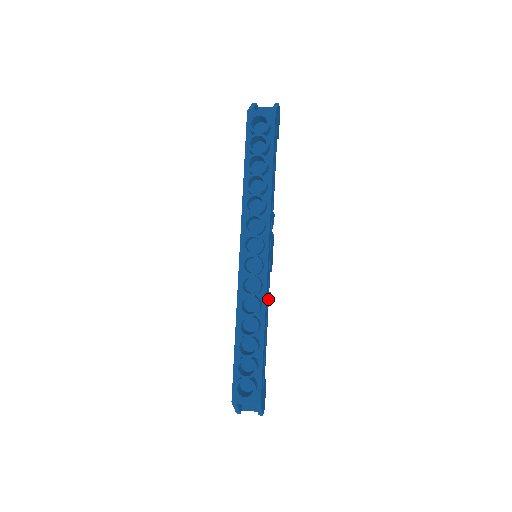
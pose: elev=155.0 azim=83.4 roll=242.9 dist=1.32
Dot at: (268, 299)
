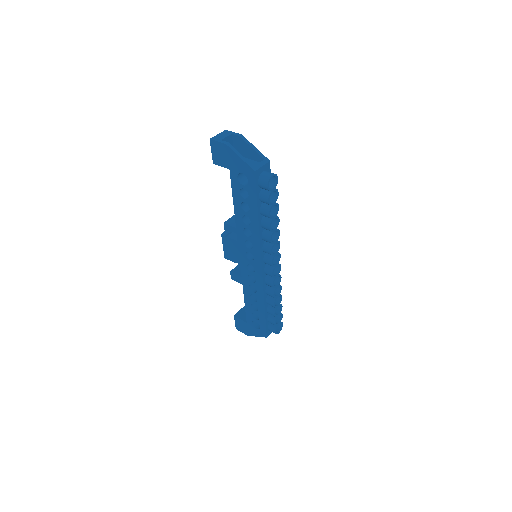
Dot at: occluded
